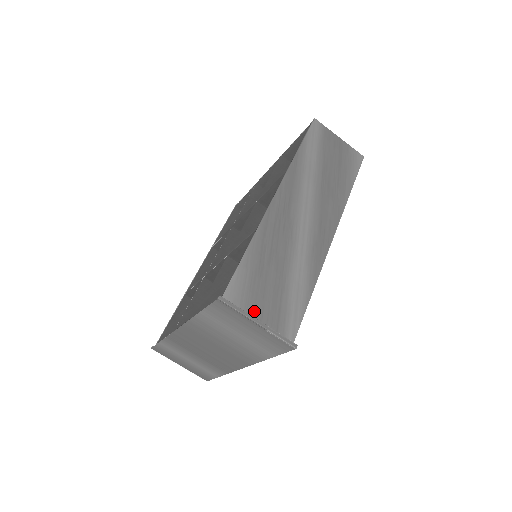
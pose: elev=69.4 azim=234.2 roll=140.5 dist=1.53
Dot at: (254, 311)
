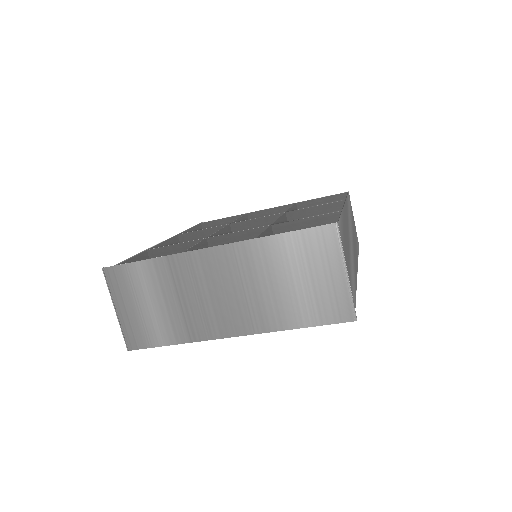
Dot at: (345, 261)
